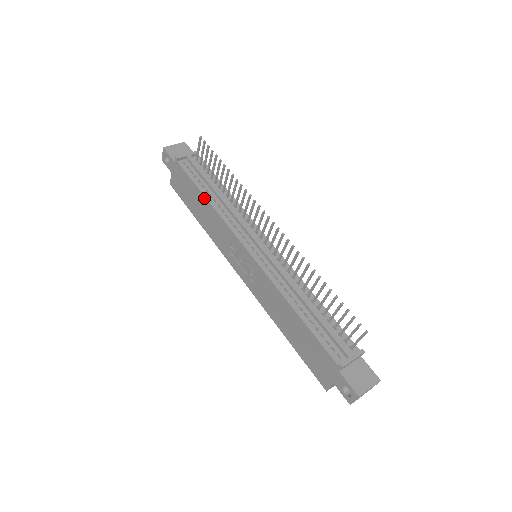
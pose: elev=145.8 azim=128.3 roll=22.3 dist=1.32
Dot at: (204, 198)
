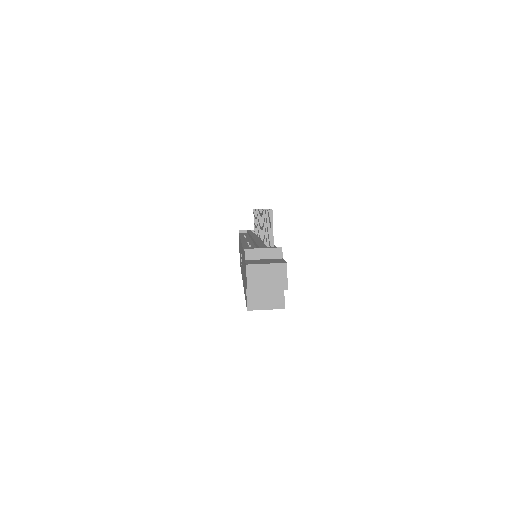
Dot at: occluded
